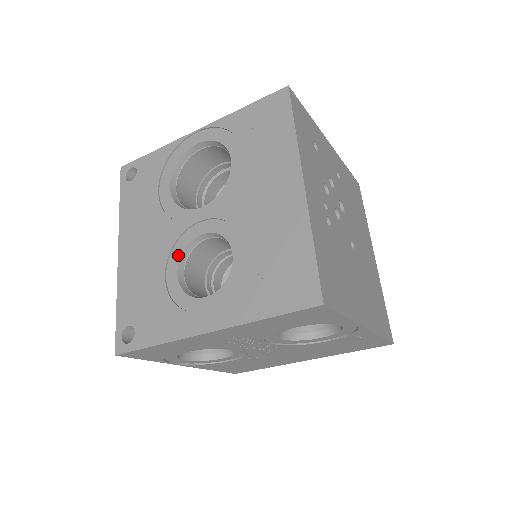
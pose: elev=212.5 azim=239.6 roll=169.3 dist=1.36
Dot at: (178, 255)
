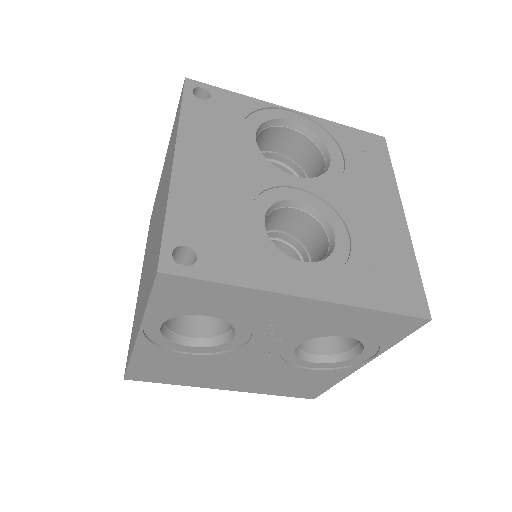
Dot at: (266, 204)
